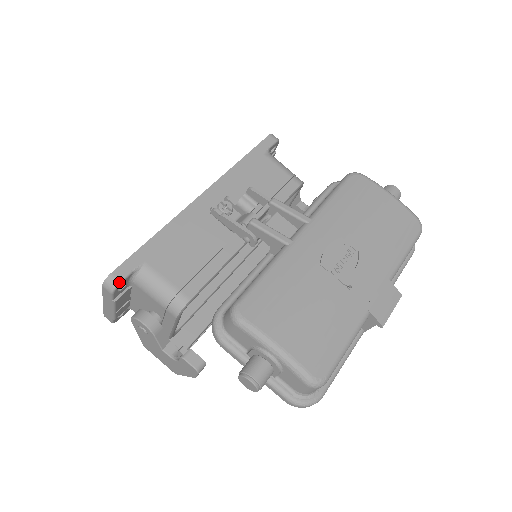
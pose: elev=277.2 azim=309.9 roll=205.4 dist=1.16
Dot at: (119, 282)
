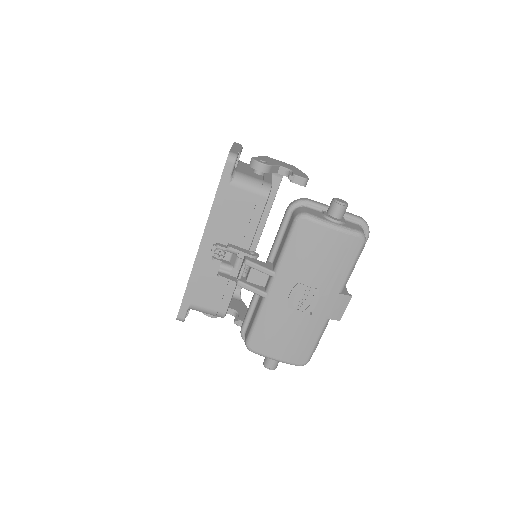
Dot at: (184, 319)
